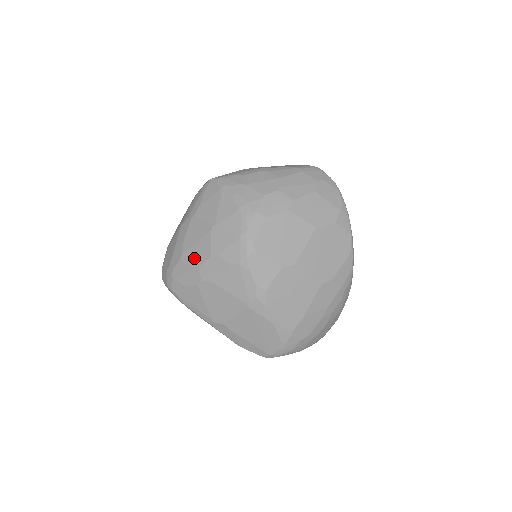
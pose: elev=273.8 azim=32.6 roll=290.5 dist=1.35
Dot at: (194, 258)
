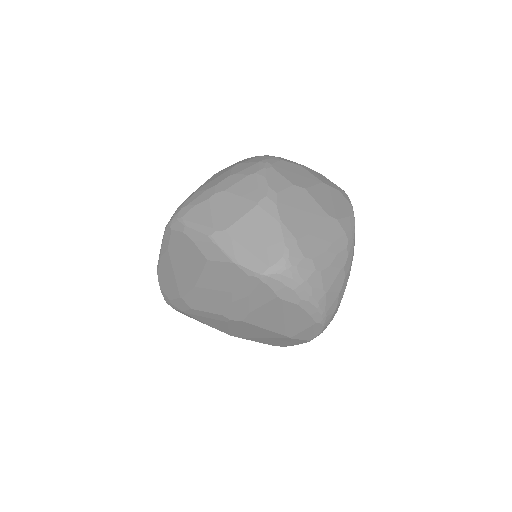
Dot at: (211, 184)
